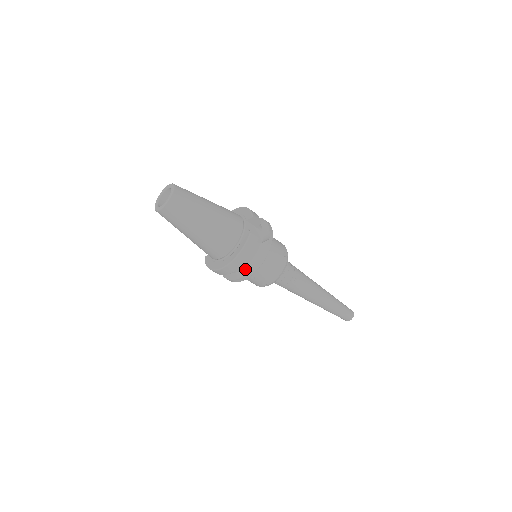
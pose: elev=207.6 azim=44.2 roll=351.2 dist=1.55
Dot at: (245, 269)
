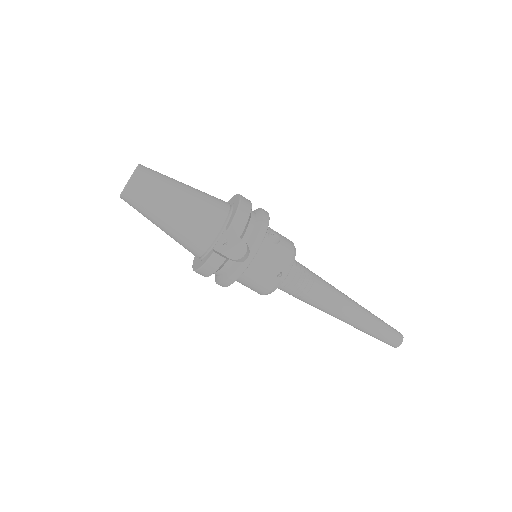
Dot at: (218, 278)
